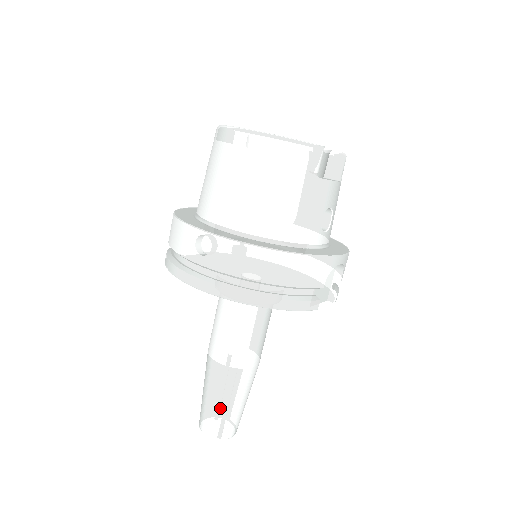
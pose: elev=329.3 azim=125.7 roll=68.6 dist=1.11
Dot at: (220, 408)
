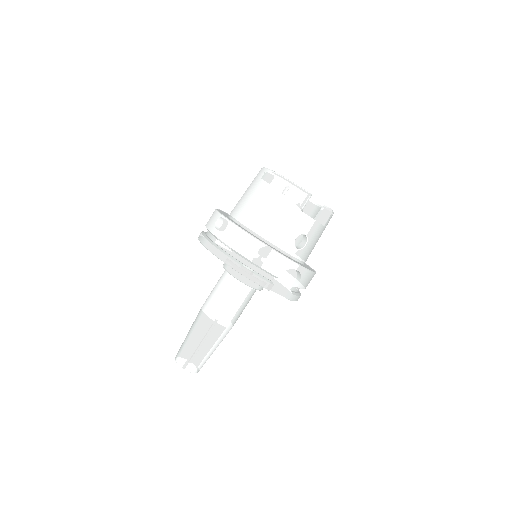
Dot at: (192, 344)
